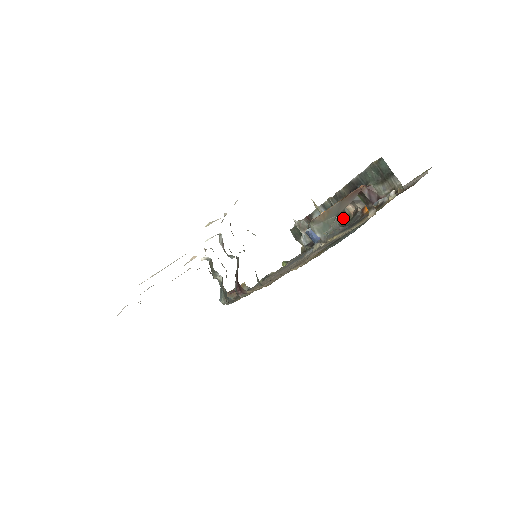
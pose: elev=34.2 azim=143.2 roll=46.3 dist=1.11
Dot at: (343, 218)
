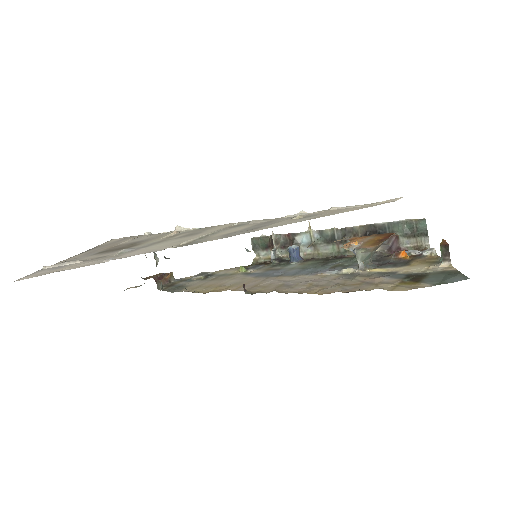
Dot at: (338, 250)
